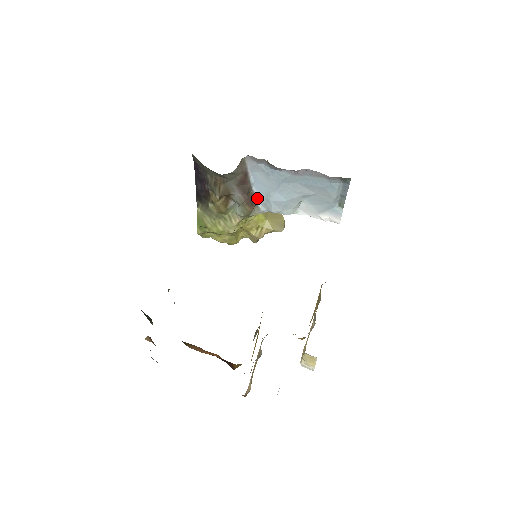
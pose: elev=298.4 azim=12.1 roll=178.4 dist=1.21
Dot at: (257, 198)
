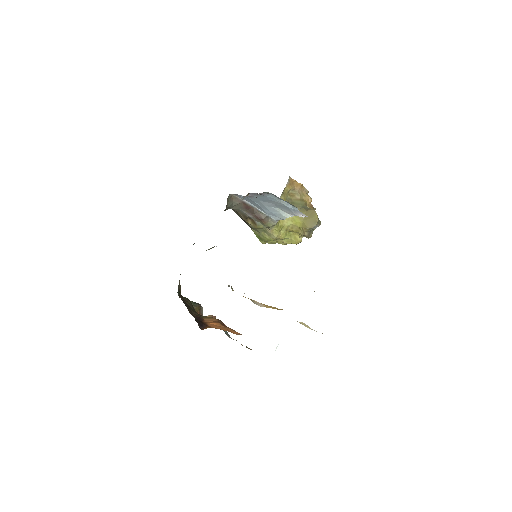
Dot at: (264, 214)
